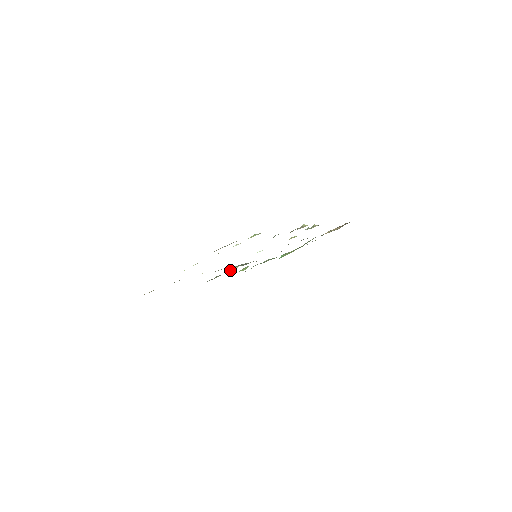
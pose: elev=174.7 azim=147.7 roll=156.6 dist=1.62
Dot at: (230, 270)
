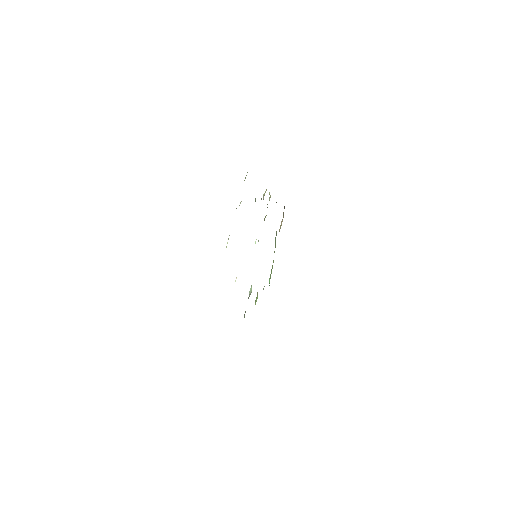
Dot at: (249, 296)
